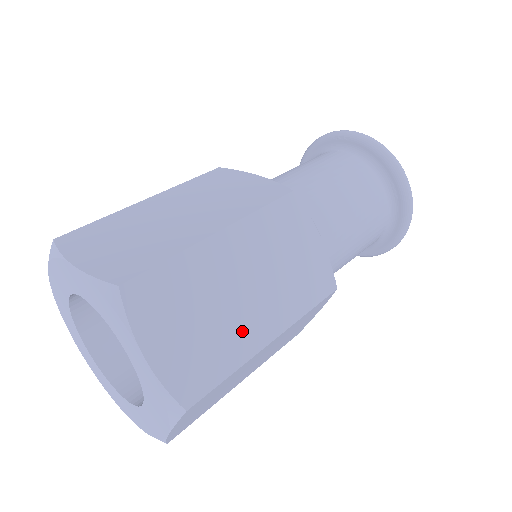
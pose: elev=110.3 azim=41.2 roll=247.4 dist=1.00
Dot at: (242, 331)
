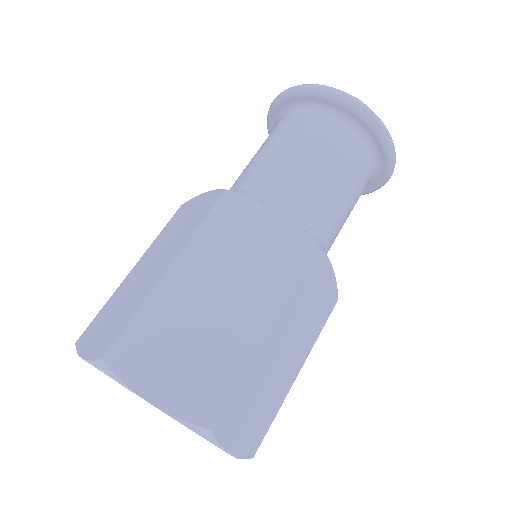
Dot at: (282, 384)
